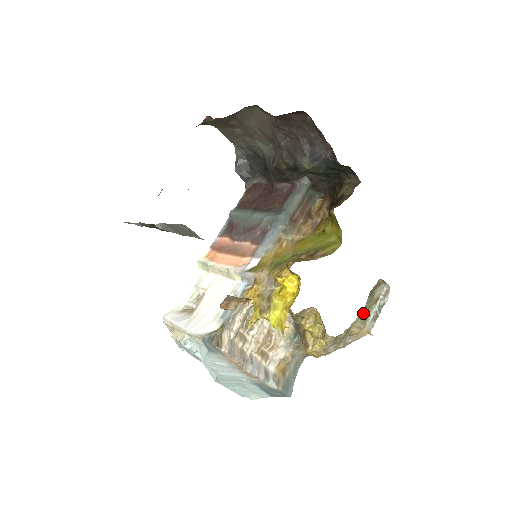
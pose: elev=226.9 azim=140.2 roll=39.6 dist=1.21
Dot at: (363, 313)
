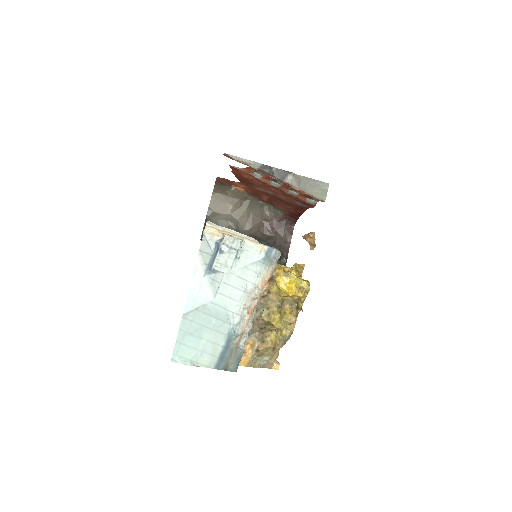
Dot at: occluded
